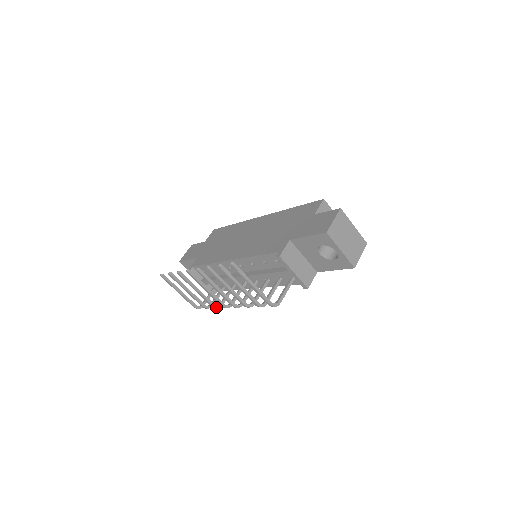
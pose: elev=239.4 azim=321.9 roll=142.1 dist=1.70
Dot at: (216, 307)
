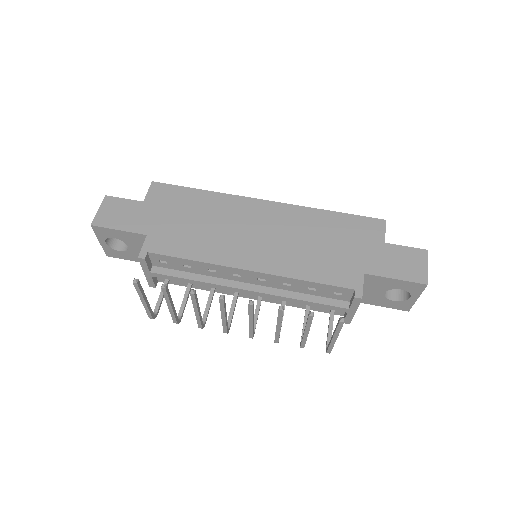
Dot at: (203, 327)
